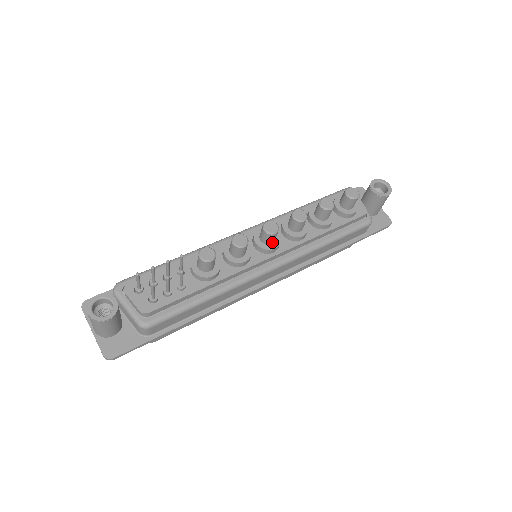
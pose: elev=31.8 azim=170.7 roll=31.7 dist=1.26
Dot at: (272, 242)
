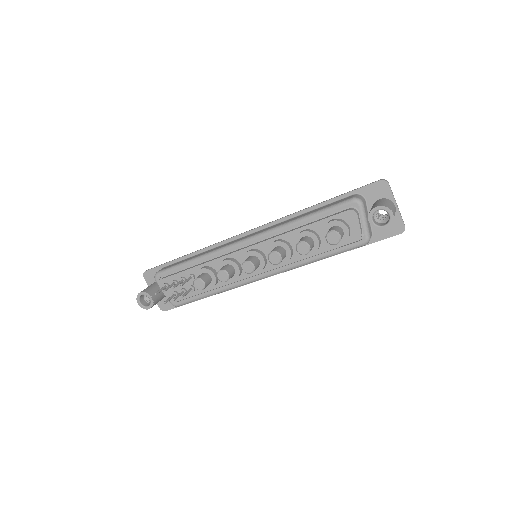
Dot at: occluded
